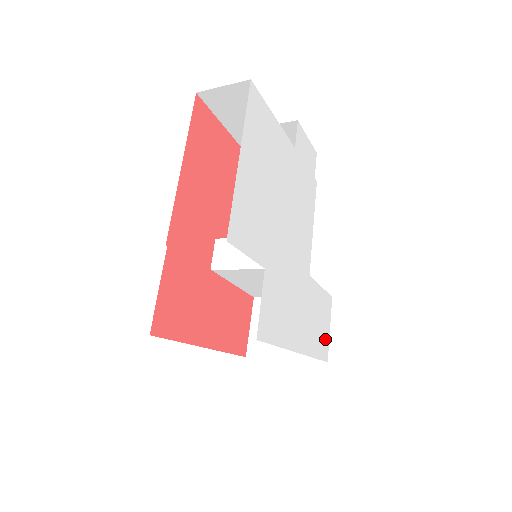
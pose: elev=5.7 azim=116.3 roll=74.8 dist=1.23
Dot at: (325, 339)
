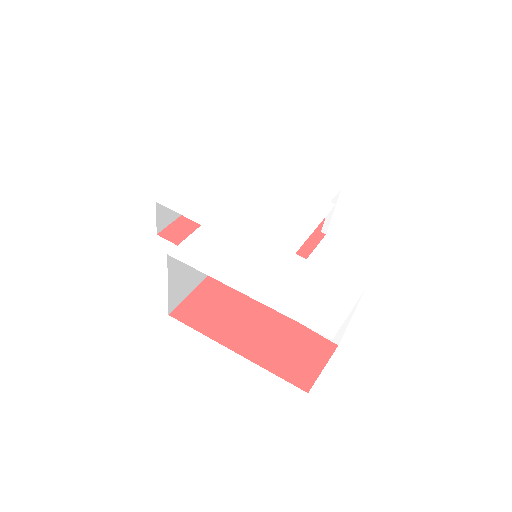
Dot at: (330, 316)
